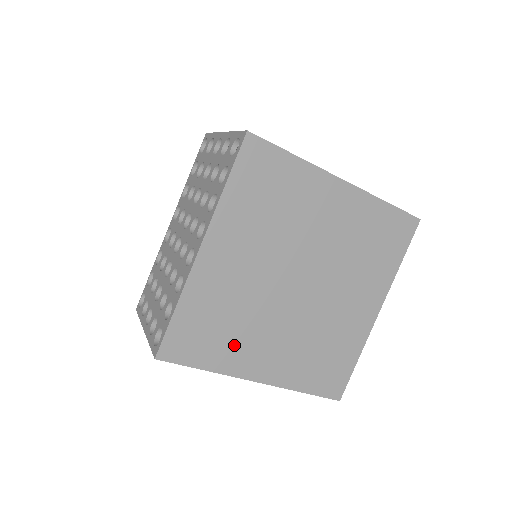
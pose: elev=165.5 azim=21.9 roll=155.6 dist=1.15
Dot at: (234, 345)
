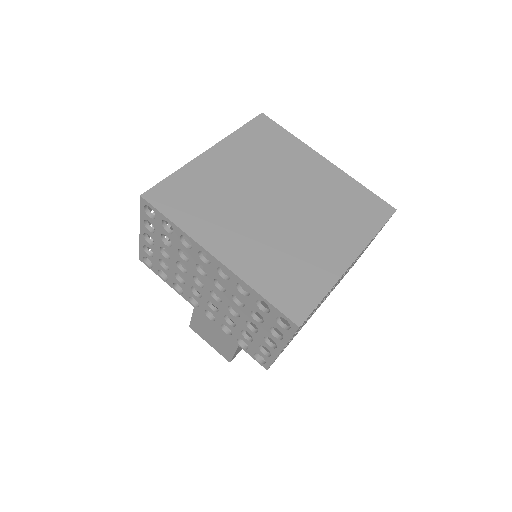
Dot at: (207, 218)
